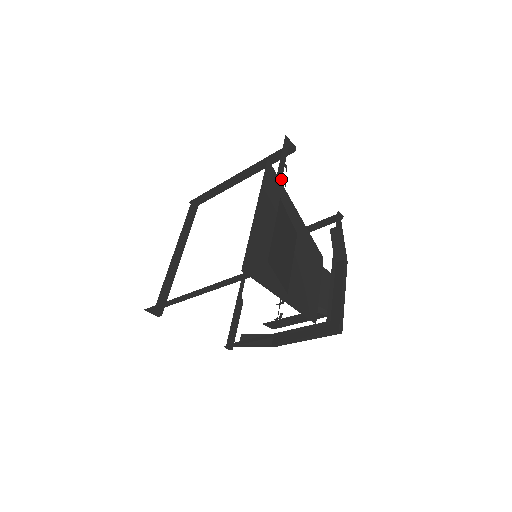
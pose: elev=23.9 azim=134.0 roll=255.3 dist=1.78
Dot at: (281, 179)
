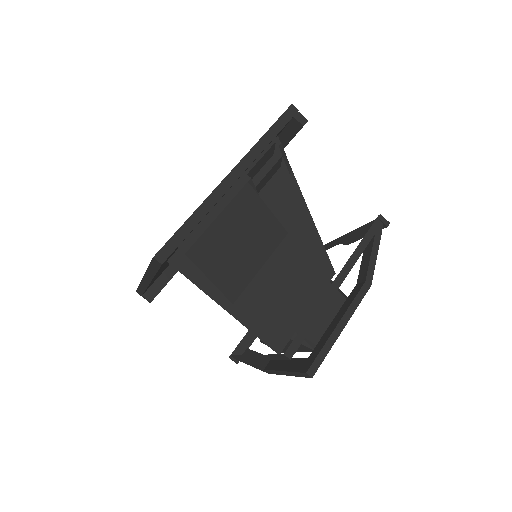
Dot at: (255, 157)
